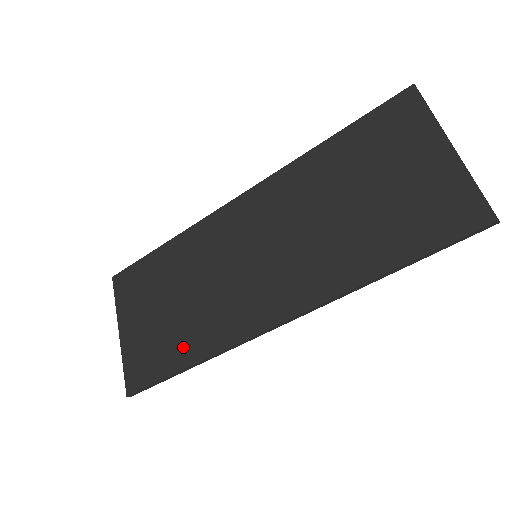
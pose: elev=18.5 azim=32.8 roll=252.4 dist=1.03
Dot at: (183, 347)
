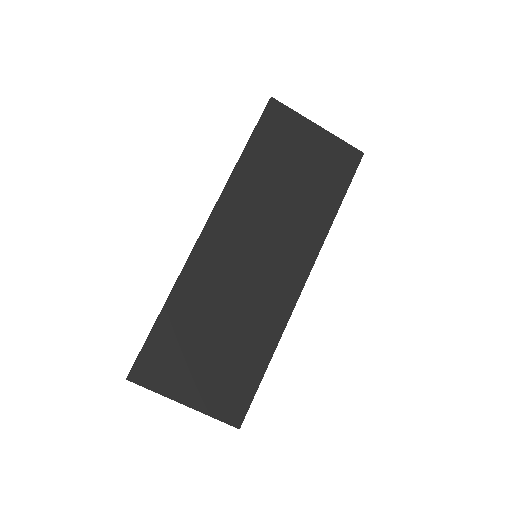
Dot at: (255, 354)
